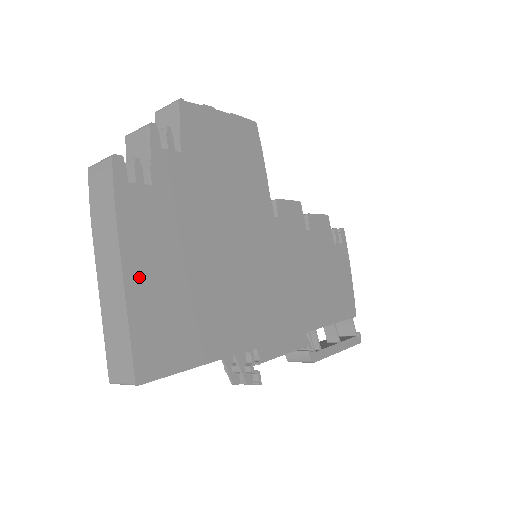
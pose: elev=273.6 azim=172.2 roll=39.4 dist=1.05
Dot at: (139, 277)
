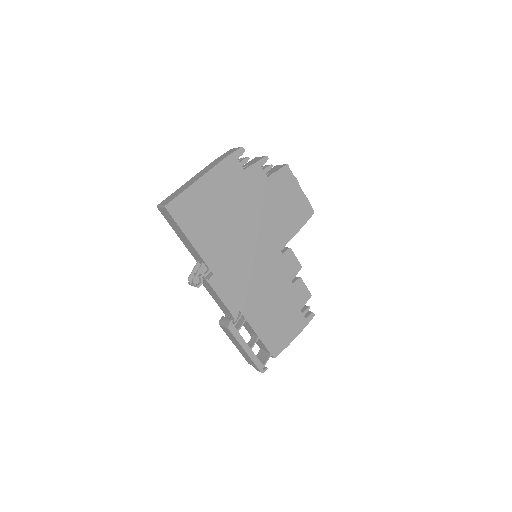
Dot at: (206, 184)
